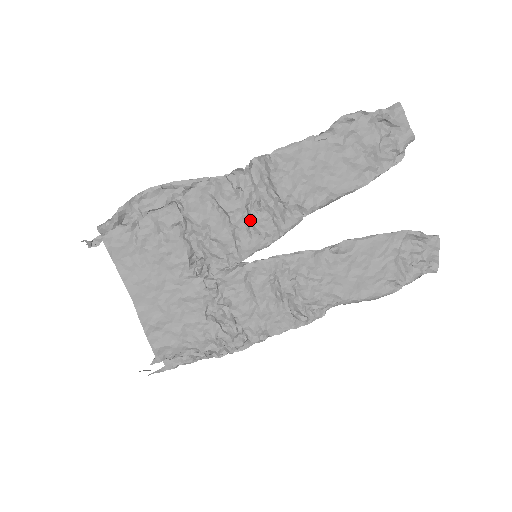
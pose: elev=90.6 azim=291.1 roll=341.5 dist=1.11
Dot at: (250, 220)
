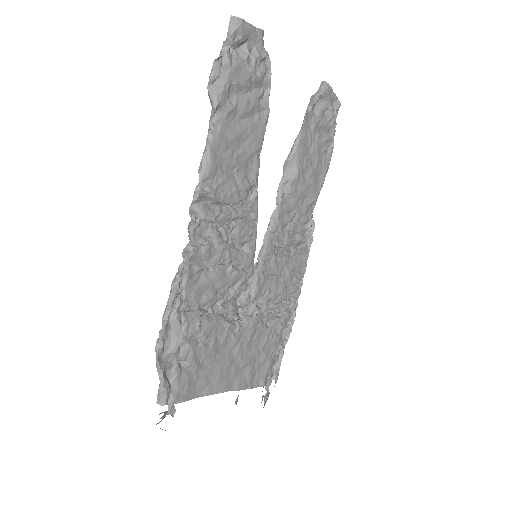
Dot at: (233, 245)
